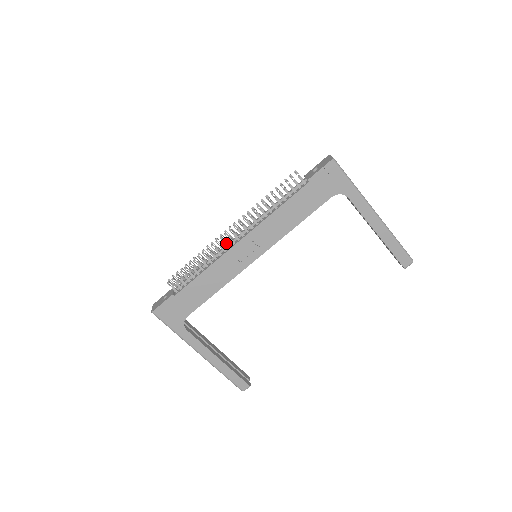
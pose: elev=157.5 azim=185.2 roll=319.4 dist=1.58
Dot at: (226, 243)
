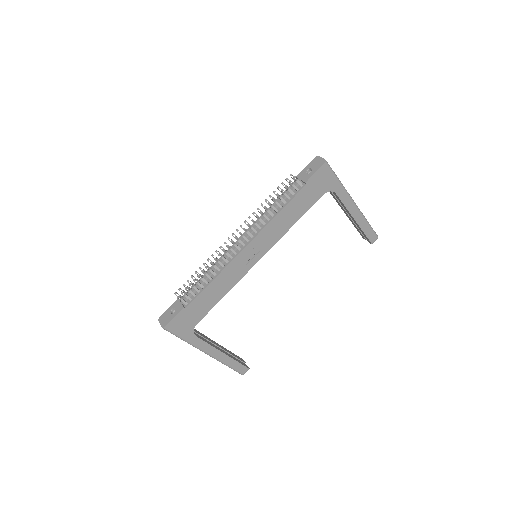
Dot at: (232, 250)
